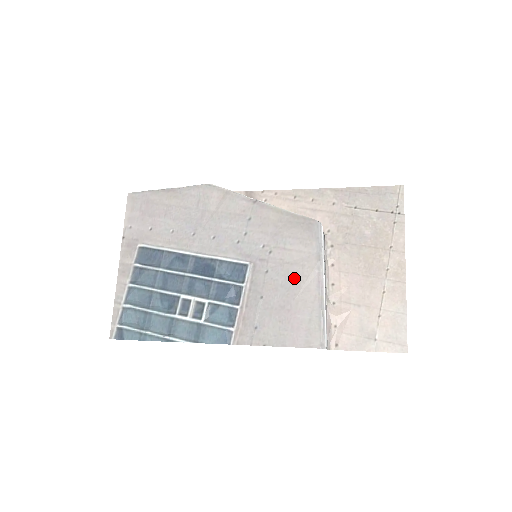
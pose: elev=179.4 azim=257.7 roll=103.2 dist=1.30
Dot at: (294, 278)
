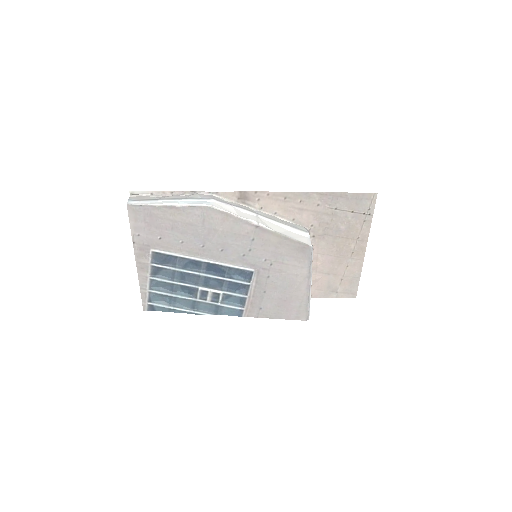
Dot at: (290, 282)
